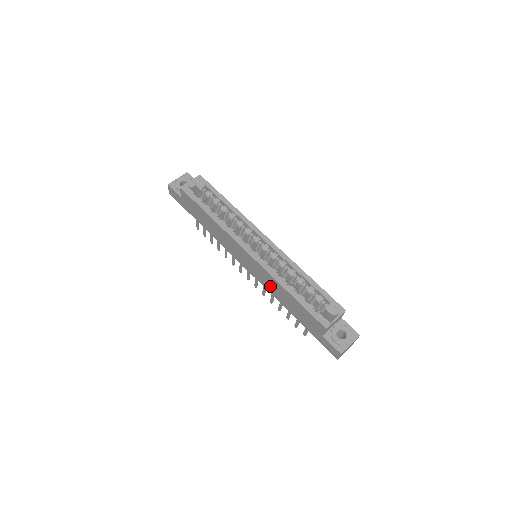
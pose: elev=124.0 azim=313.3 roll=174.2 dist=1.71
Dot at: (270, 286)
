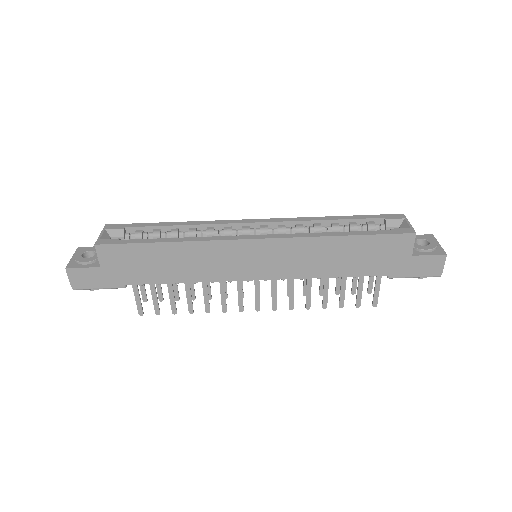
Dot at: (308, 263)
